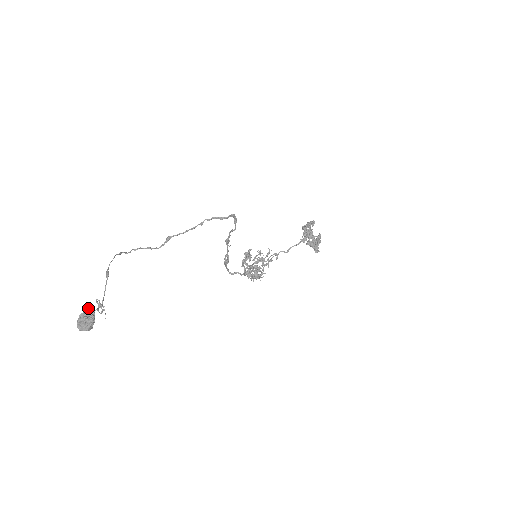
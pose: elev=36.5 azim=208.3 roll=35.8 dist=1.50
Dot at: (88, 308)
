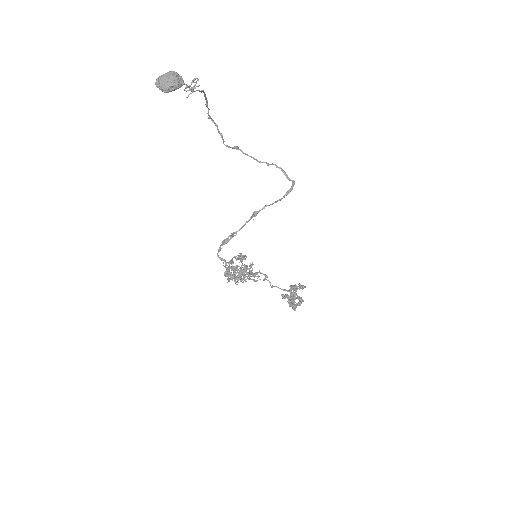
Dot at: occluded
